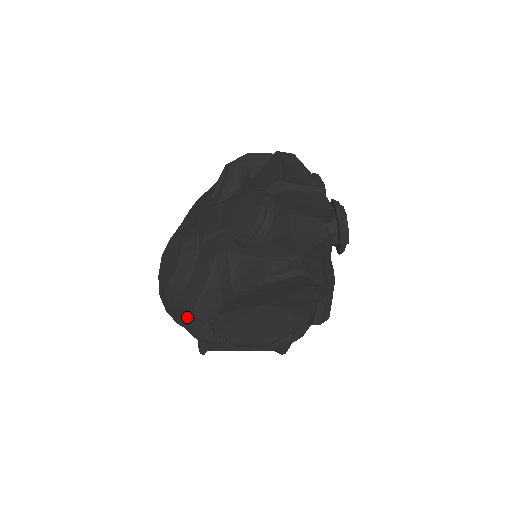
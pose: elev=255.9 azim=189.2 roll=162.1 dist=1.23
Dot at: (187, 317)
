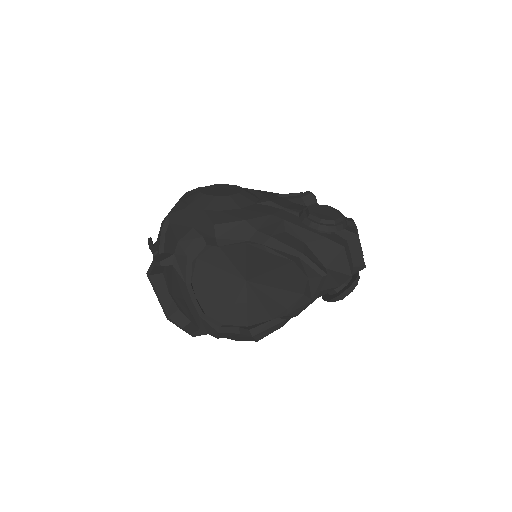
Dot at: (197, 227)
